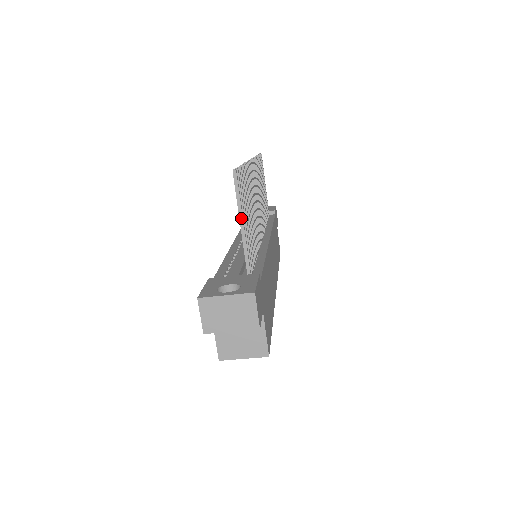
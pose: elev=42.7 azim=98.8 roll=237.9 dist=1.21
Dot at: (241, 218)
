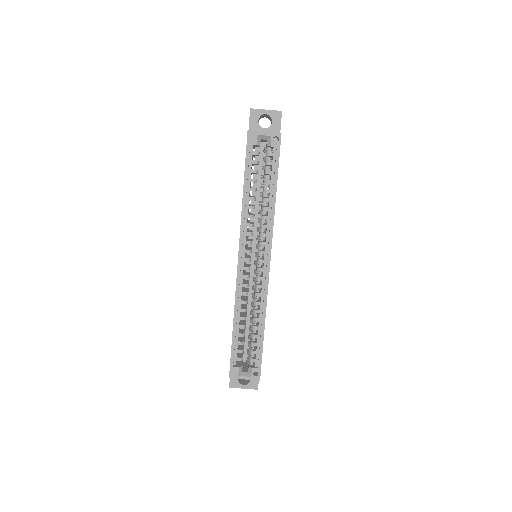
Dot at: occluded
